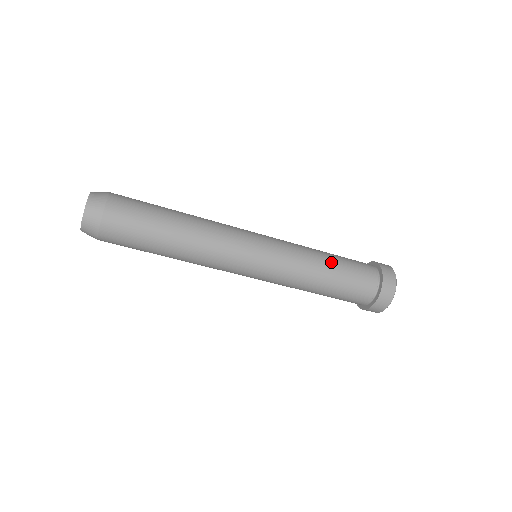
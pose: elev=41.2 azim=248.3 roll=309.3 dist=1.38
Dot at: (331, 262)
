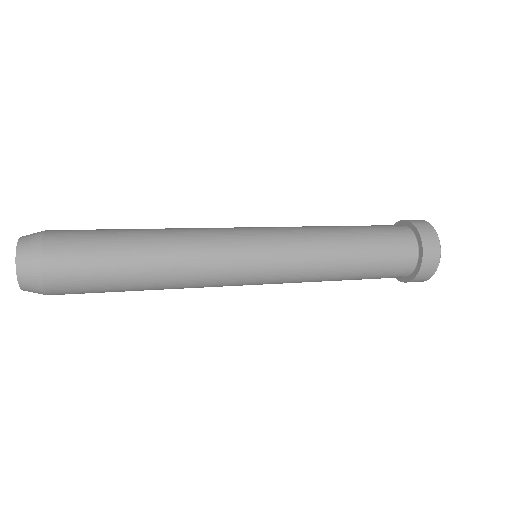
Dot at: (347, 279)
